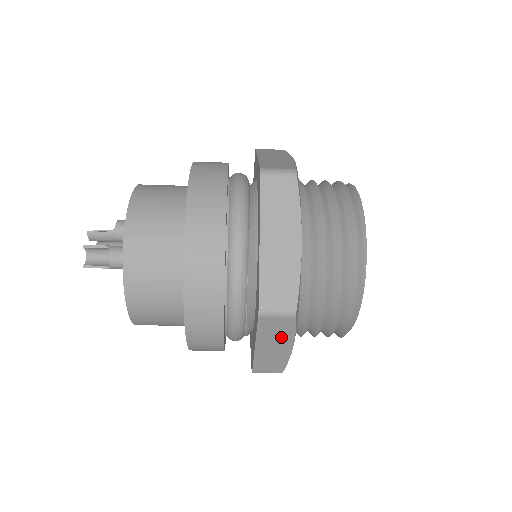
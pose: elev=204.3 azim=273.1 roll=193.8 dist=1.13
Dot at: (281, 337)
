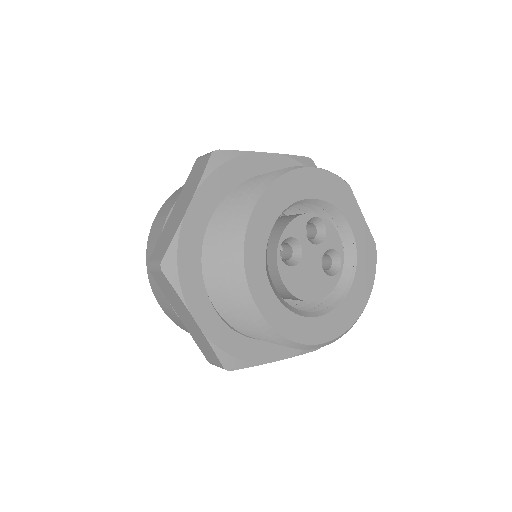
Dot at: (178, 302)
